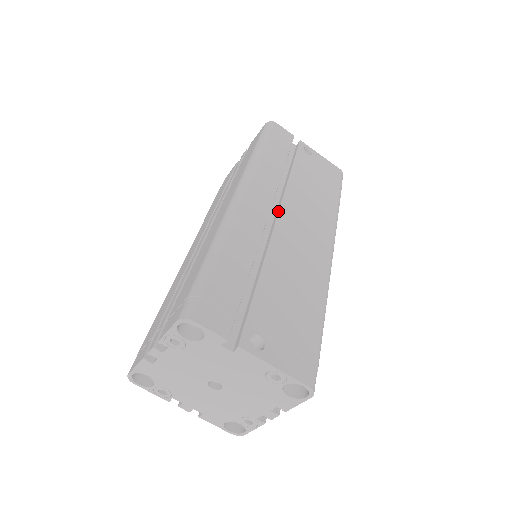
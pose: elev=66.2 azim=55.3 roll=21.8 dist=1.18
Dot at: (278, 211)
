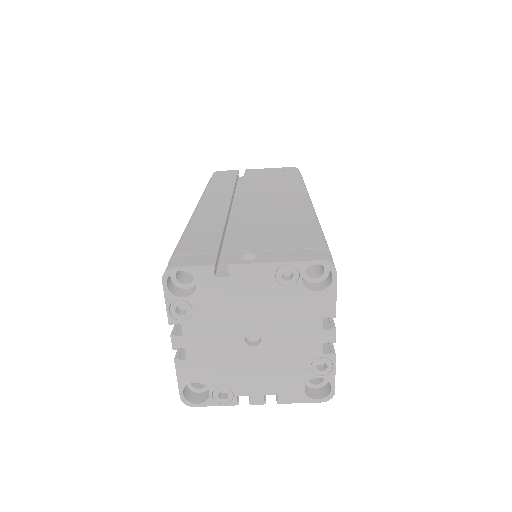
Dot at: (239, 200)
